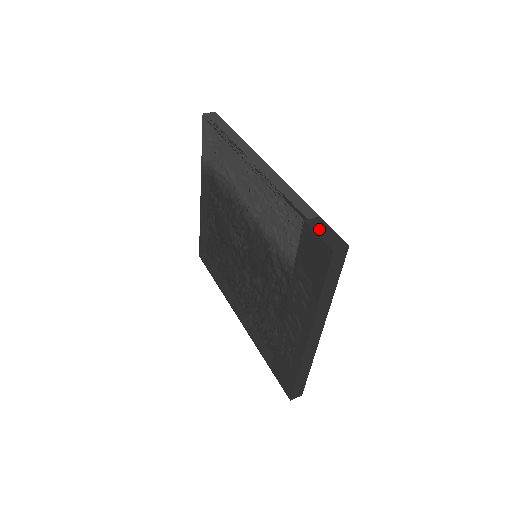
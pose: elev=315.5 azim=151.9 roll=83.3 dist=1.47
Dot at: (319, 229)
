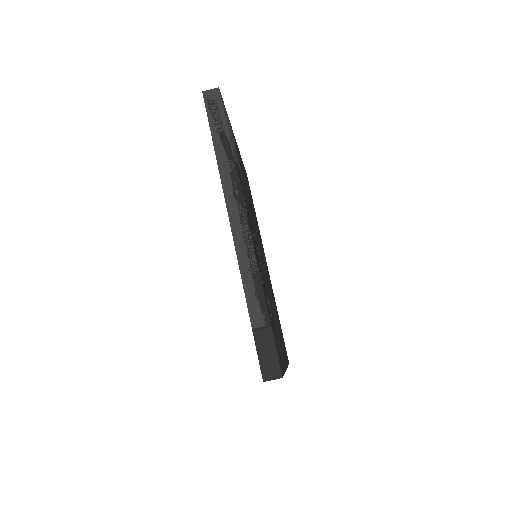
Dot at: (262, 346)
